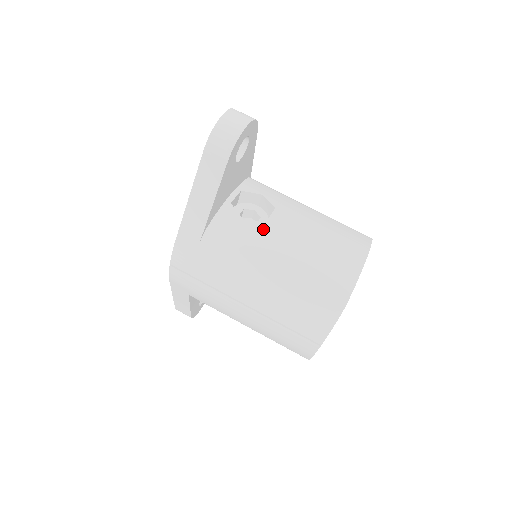
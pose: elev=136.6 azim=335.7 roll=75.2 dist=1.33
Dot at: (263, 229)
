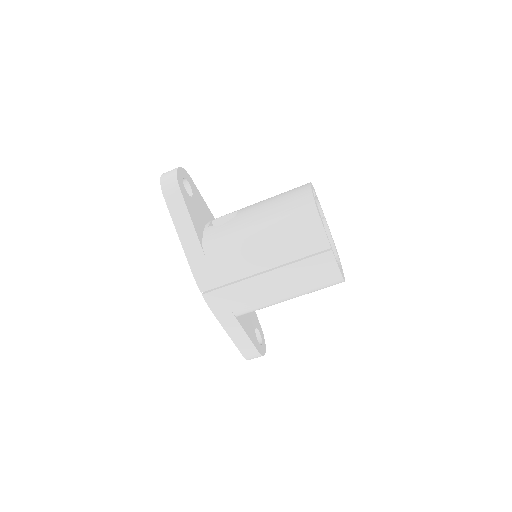
Dot at: (236, 219)
